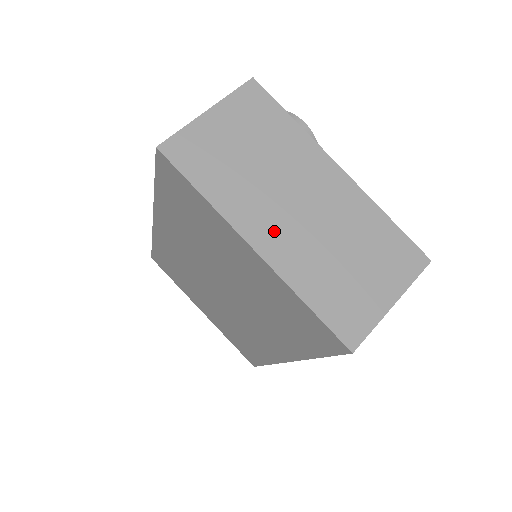
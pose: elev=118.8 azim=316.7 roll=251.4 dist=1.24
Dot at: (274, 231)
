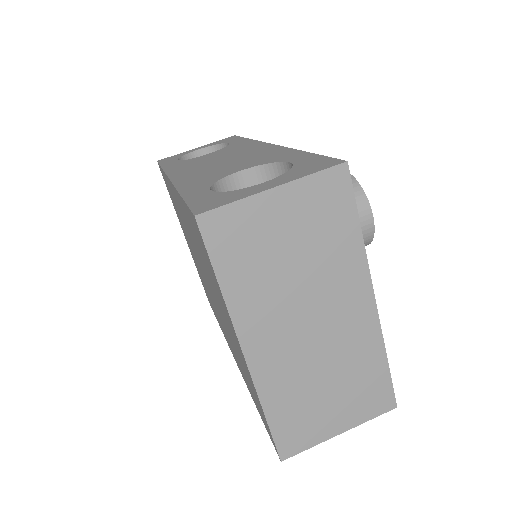
Dot at: (273, 343)
